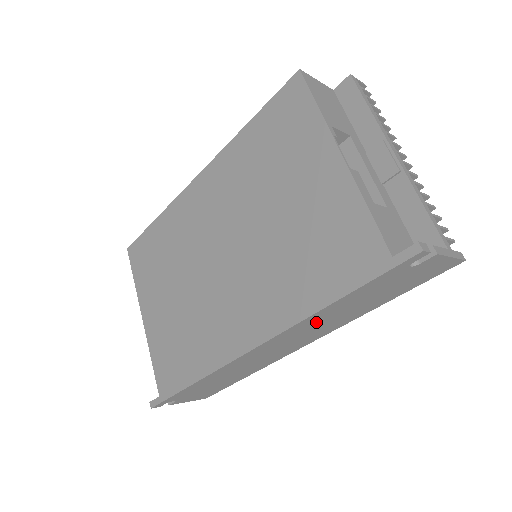
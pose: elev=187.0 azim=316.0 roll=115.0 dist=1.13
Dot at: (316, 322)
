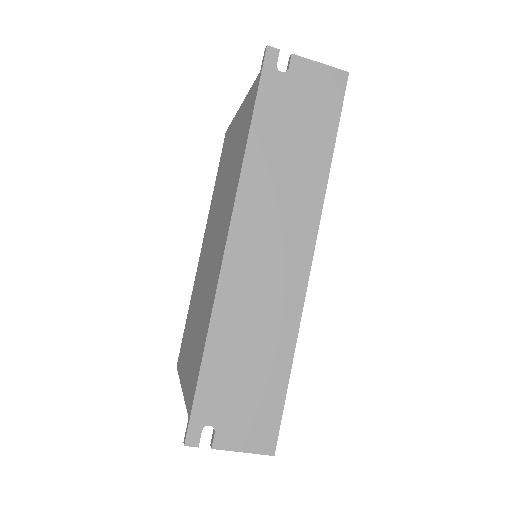
Dot at: (266, 181)
